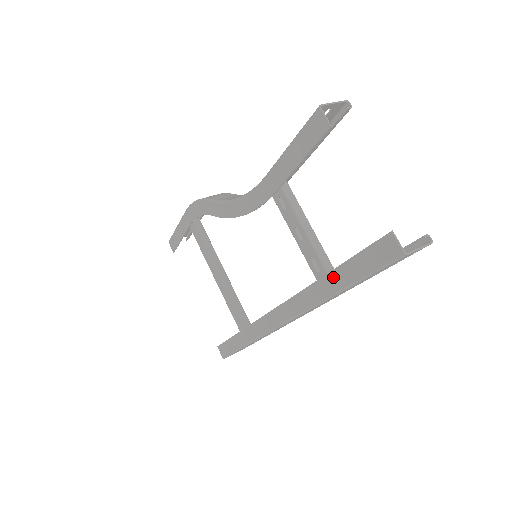
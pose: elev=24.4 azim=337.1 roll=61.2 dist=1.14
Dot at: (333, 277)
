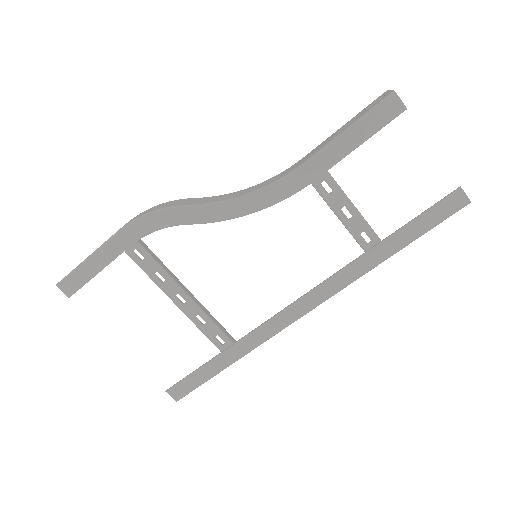
Dot at: (390, 242)
